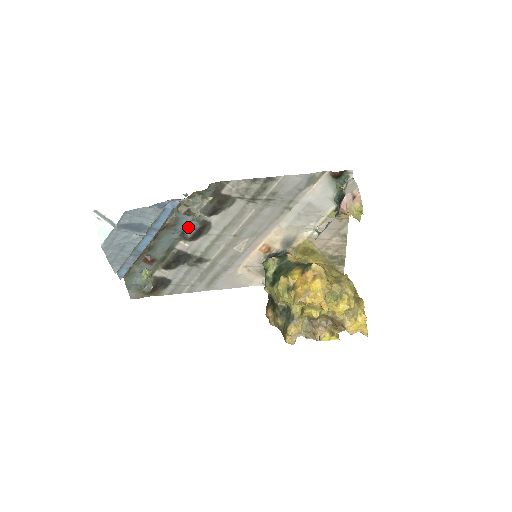
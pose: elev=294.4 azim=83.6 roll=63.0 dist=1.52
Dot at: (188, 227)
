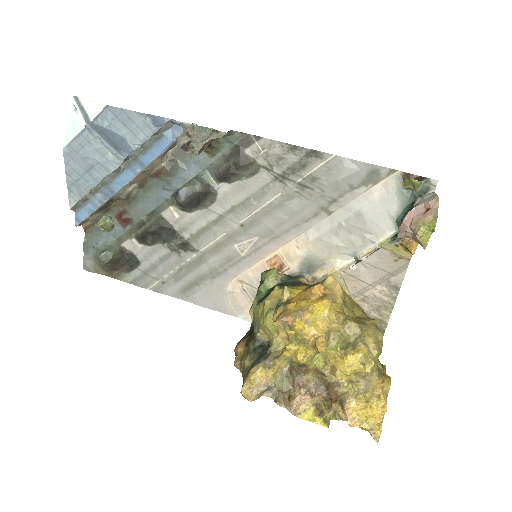
Dot at: (186, 185)
